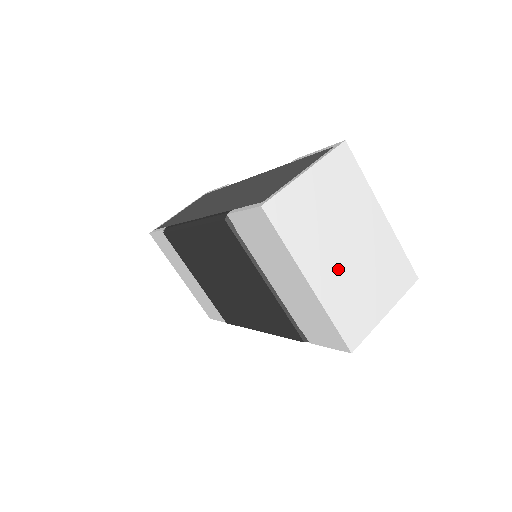
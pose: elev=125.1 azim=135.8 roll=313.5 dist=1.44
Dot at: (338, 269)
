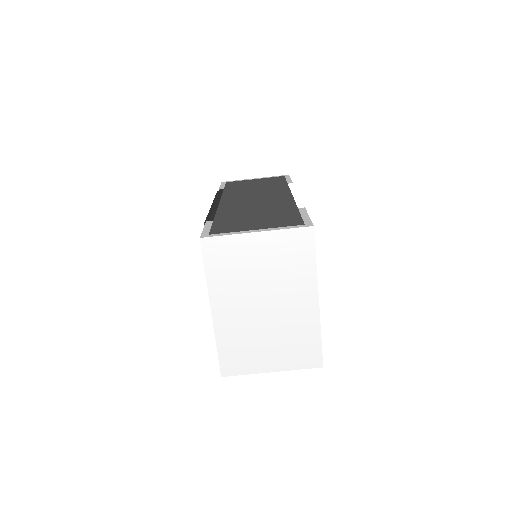
Dot at: (244, 316)
